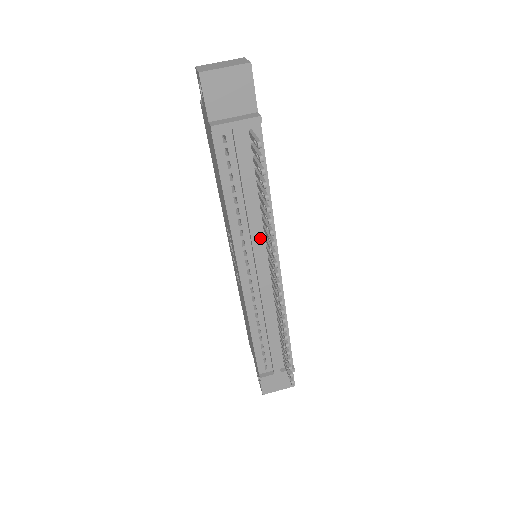
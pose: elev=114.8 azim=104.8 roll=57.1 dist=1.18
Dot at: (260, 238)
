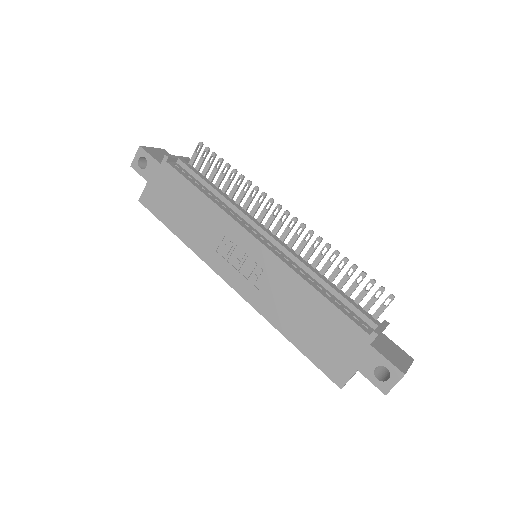
Dot at: occluded
